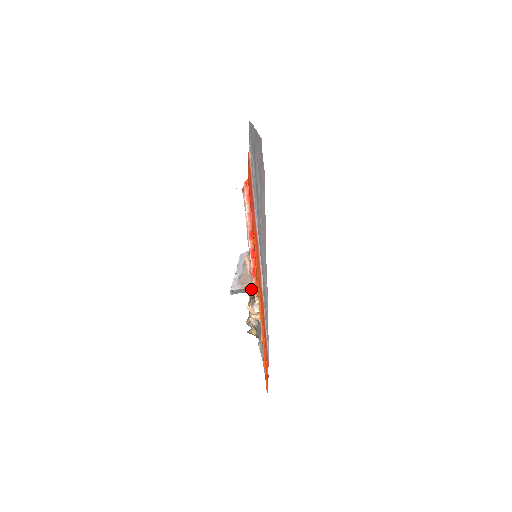
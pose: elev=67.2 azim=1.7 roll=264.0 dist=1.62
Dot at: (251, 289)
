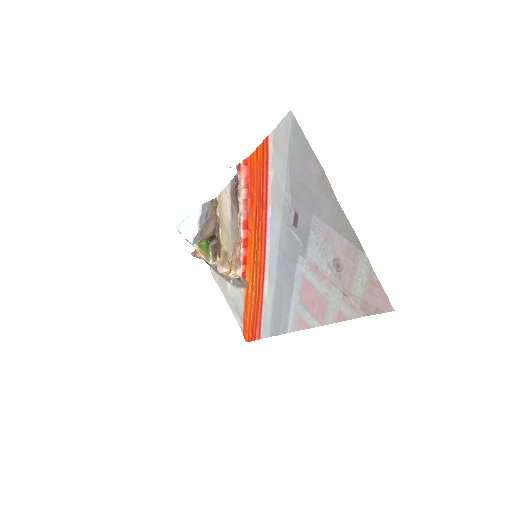
Dot at: (237, 271)
